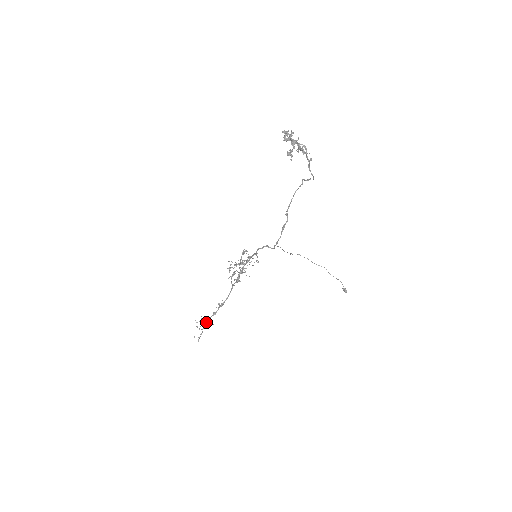
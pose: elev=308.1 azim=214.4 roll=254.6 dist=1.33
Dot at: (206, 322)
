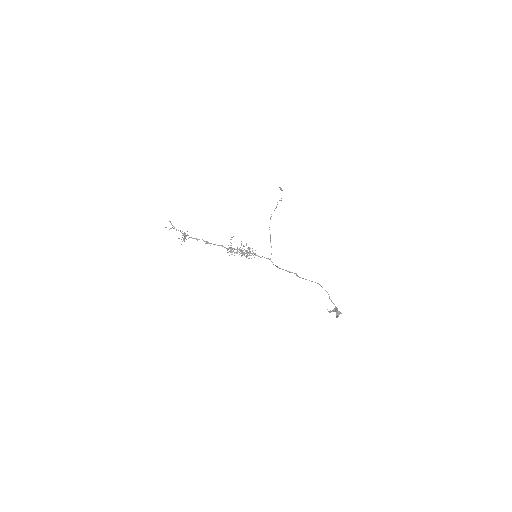
Dot at: (185, 235)
